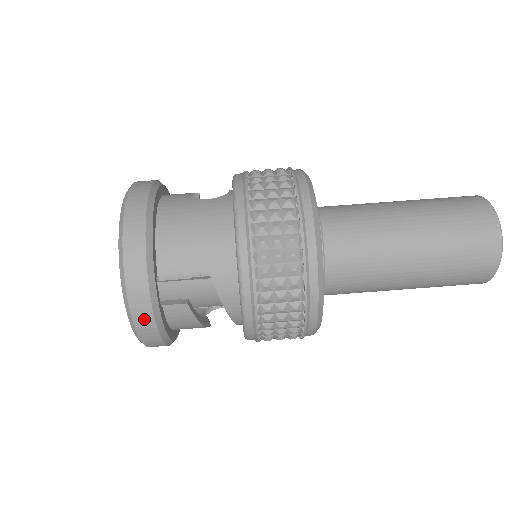
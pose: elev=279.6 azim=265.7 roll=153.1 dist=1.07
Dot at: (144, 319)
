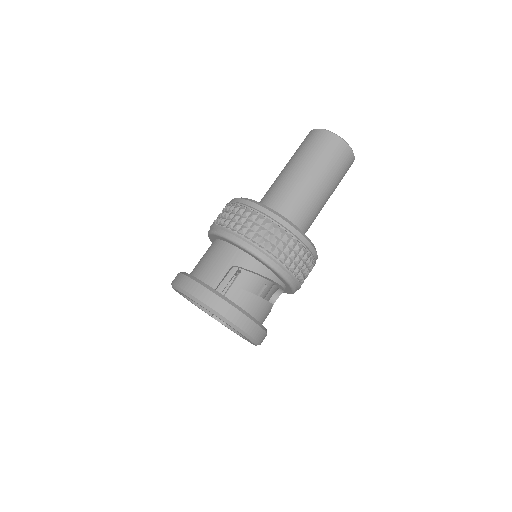
Dot at: (228, 311)
